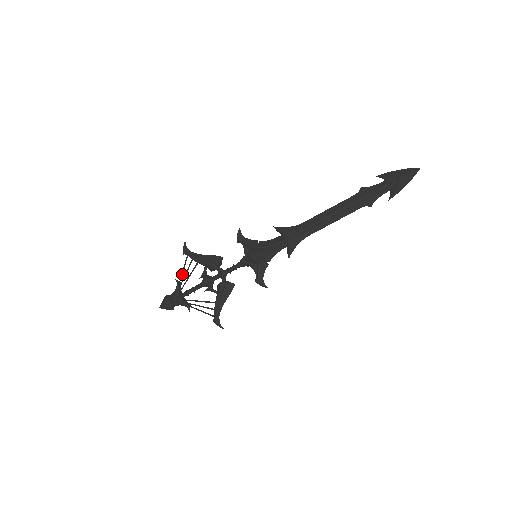
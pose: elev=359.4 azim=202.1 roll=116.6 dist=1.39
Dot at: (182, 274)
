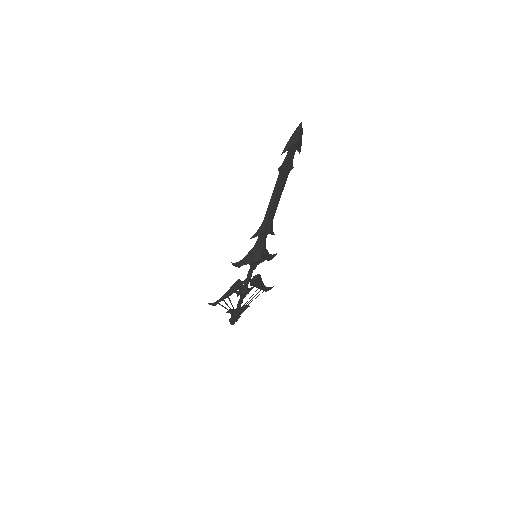
Dot at: (226, 308)
